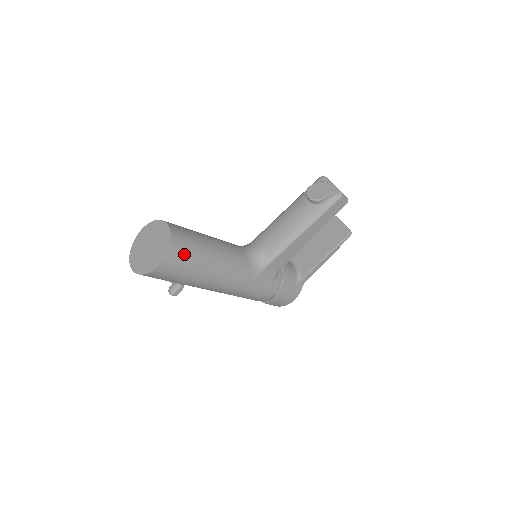
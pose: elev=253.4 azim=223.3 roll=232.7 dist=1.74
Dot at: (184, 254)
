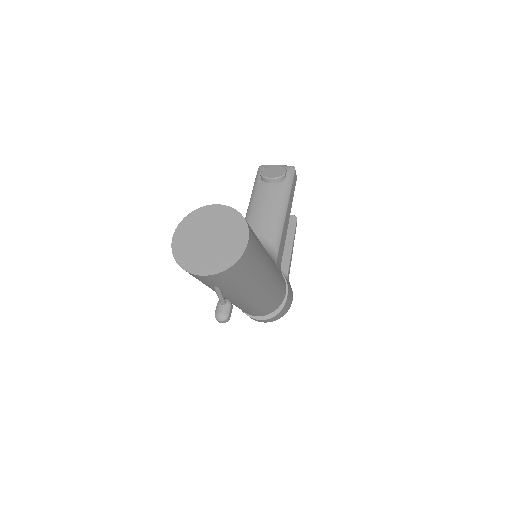
Dot at: (252, 230)
